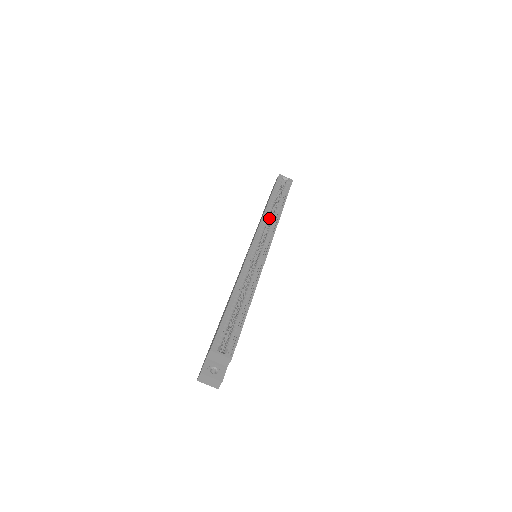
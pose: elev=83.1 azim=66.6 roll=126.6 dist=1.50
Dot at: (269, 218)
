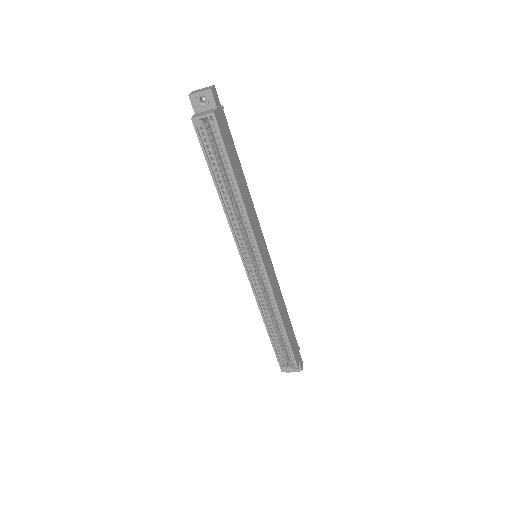
Dot at: (234, 207)
